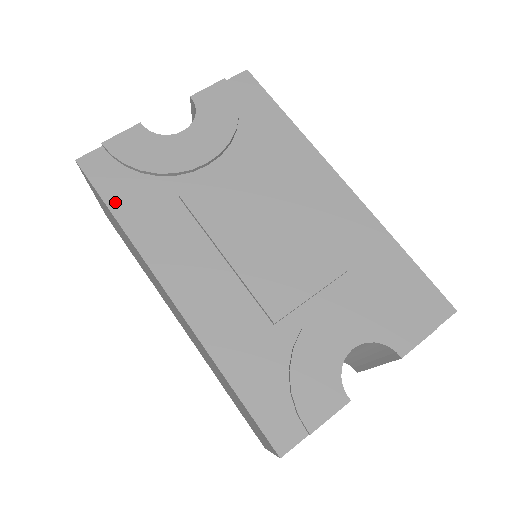
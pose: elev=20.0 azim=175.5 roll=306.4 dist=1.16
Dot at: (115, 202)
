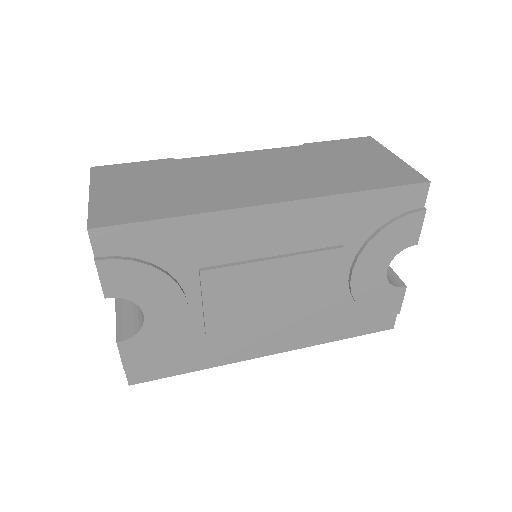
Dot at: (182, 369)
